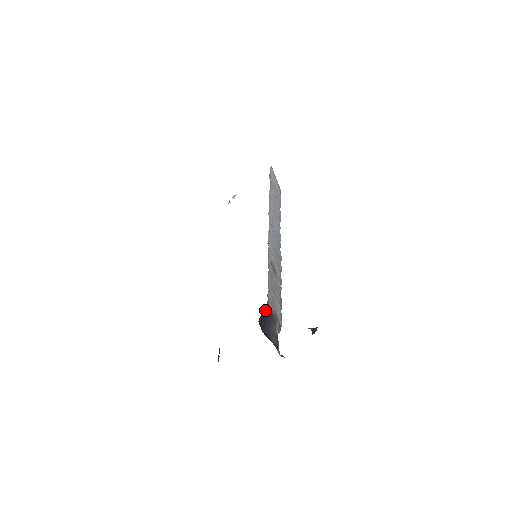
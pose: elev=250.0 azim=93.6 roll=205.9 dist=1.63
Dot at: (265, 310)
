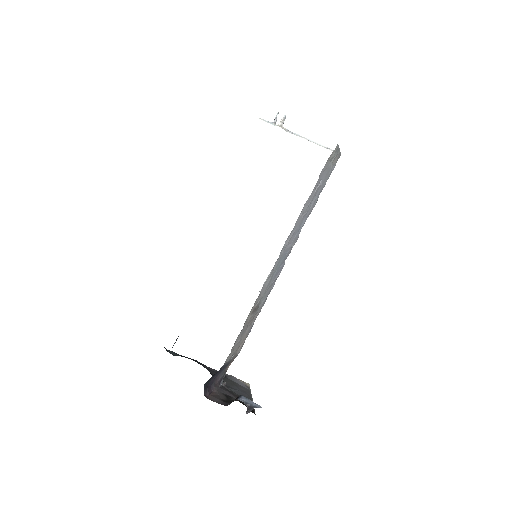
Dot at: occluded
